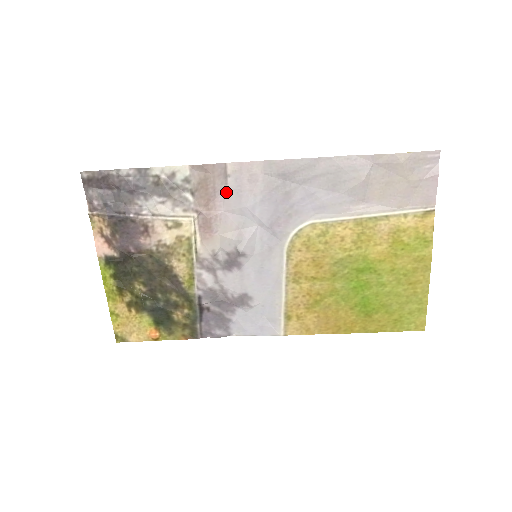
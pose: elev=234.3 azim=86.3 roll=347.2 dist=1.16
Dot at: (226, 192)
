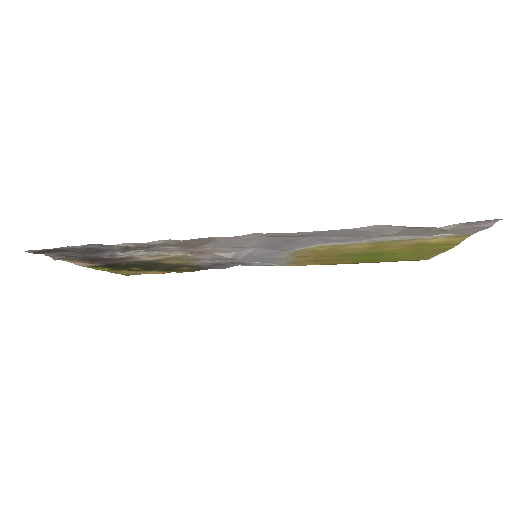
Dot at: (214, 244)
